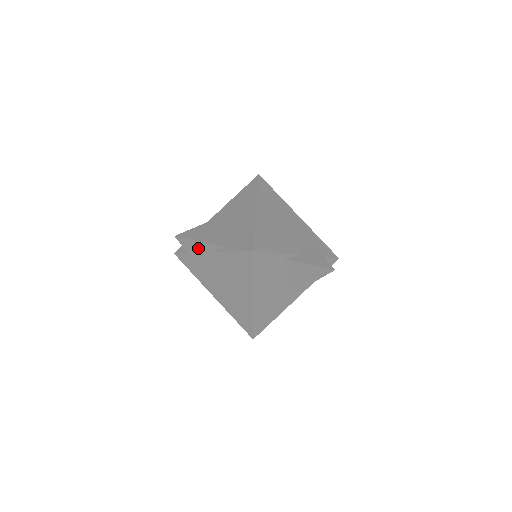
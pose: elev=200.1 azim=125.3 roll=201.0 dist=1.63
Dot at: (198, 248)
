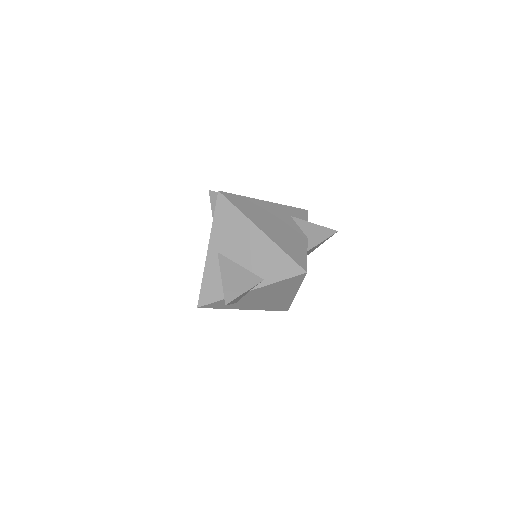
Dot at: (241, 296)
